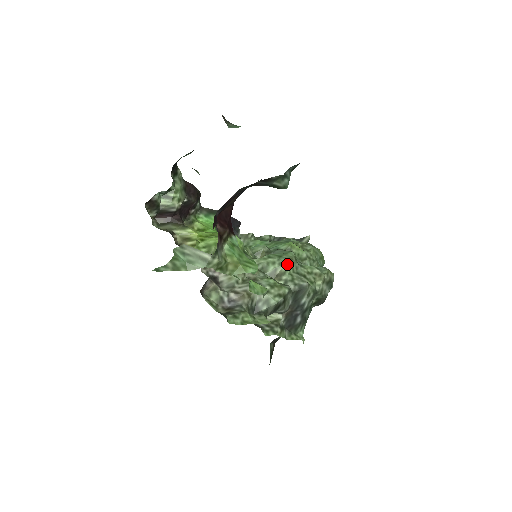
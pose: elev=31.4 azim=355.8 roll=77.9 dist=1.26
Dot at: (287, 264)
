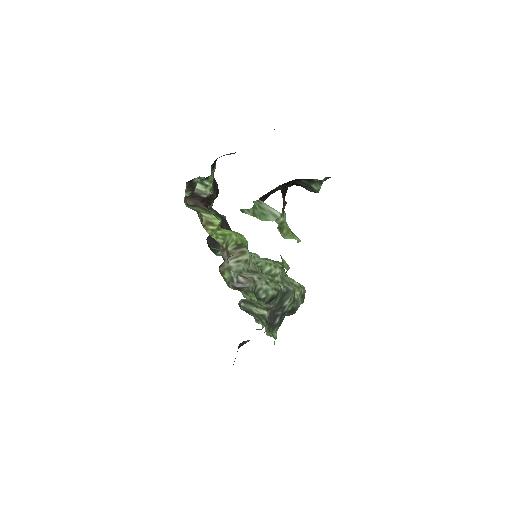
Dot at: (280, 268)
